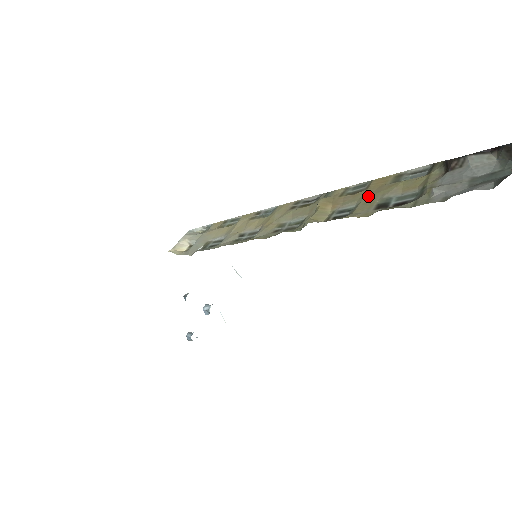
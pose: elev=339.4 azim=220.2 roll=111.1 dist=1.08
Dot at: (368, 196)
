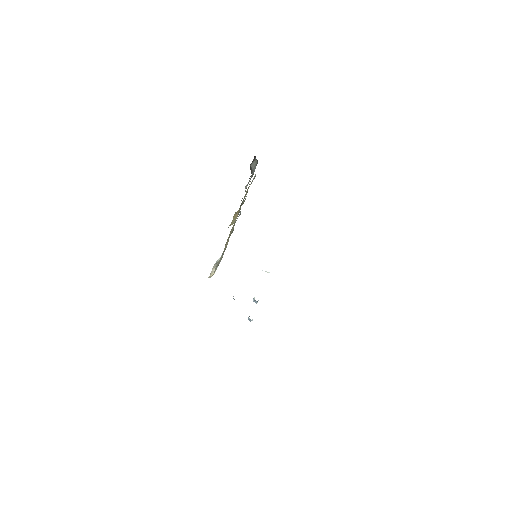
Dot at: occluded
